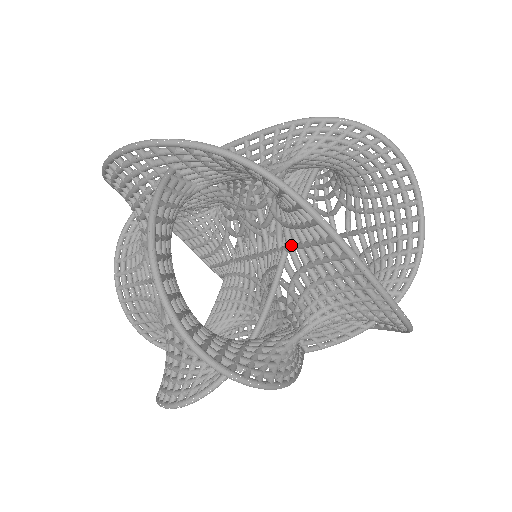
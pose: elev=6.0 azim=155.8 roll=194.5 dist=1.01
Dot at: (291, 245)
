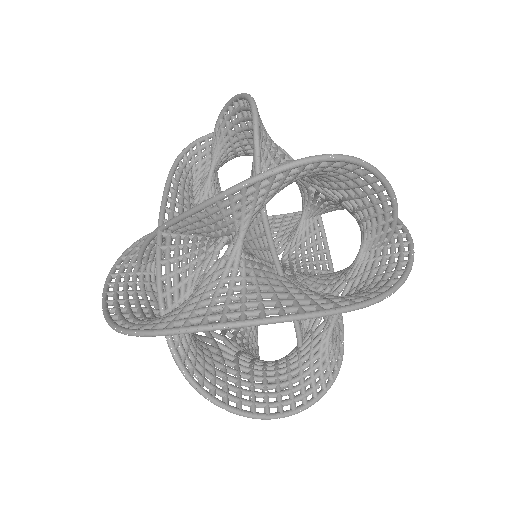
Dot at: occluded
